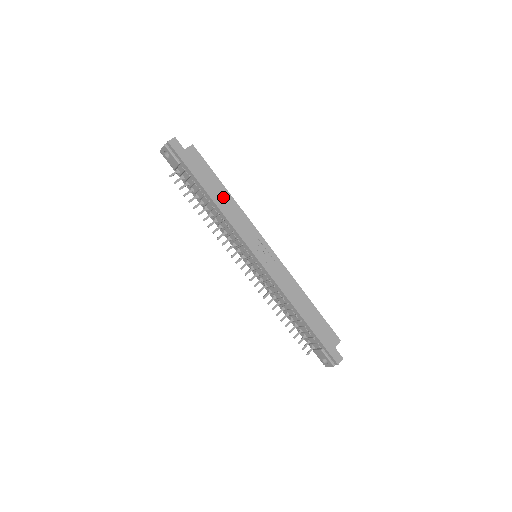
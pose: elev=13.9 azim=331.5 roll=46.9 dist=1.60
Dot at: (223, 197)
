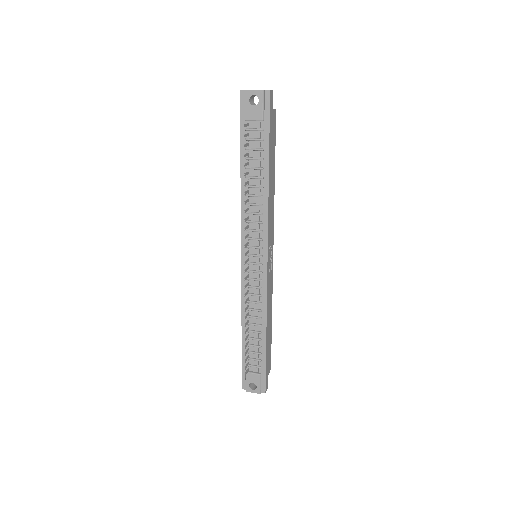
Dot at: (272, 181)
